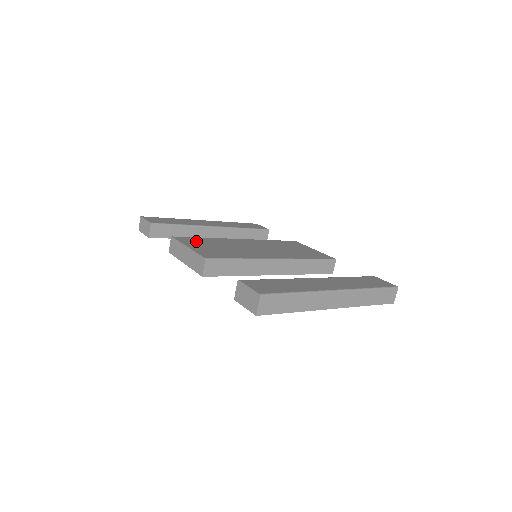
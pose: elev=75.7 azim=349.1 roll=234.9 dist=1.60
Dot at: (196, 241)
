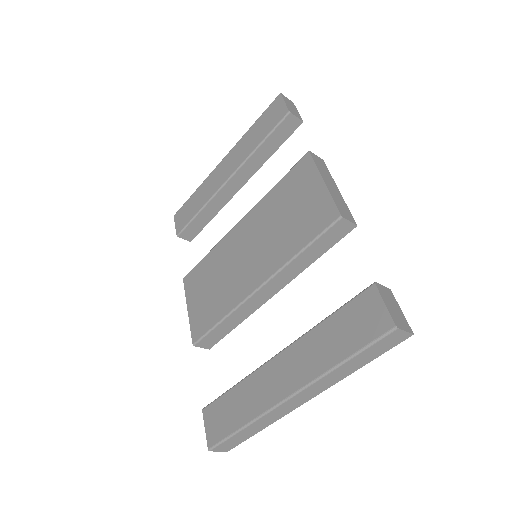
Dot at: (197, 280)
